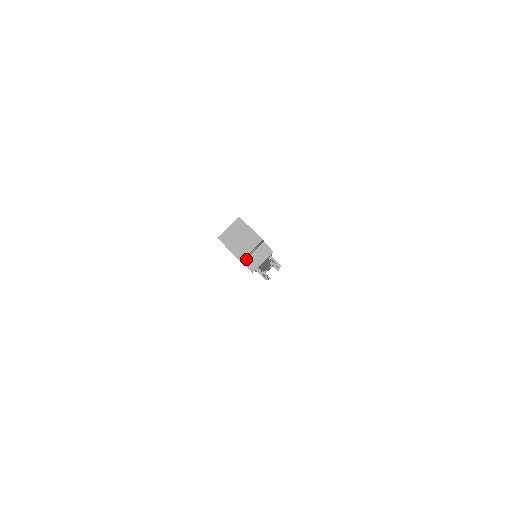
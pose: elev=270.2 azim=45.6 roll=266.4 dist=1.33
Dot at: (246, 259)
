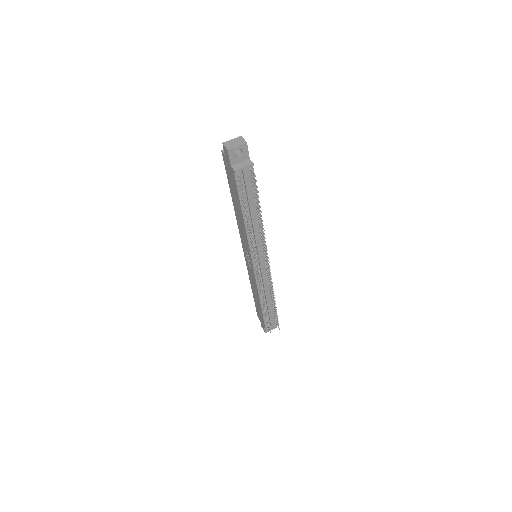
Dot at: (234, 164)
